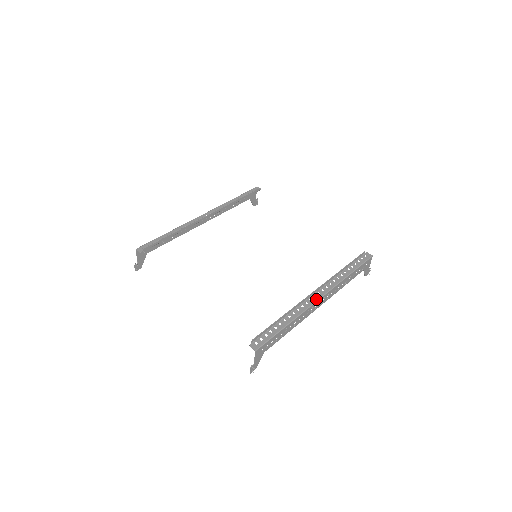
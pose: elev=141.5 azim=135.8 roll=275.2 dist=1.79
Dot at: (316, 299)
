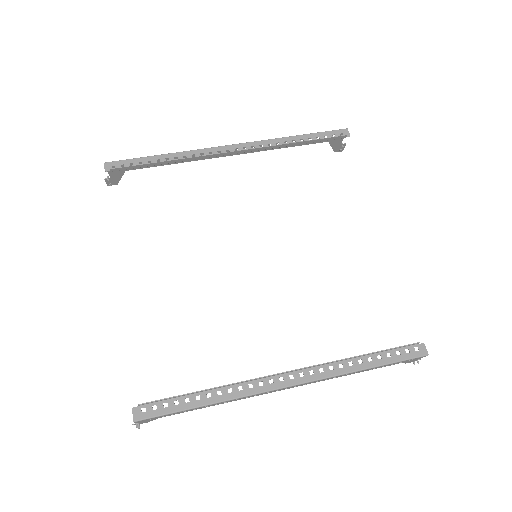
Dot at: (279, 385)
